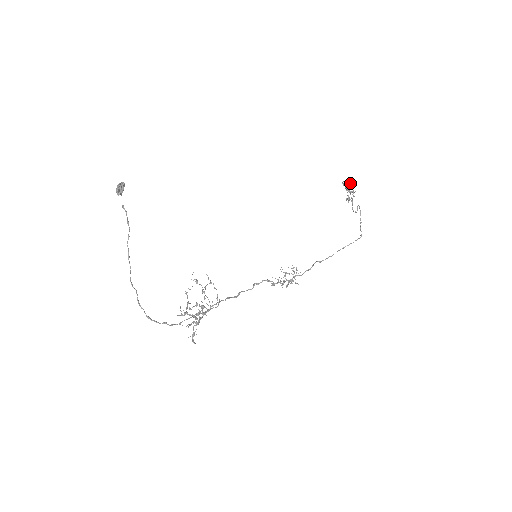
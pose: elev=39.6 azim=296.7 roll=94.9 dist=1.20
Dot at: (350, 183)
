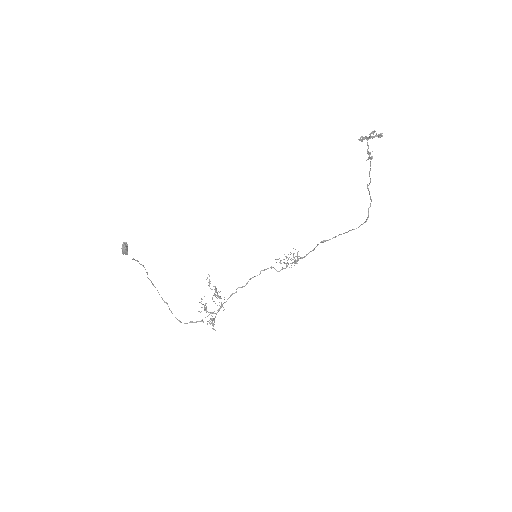
Dot at: (373, 132)
